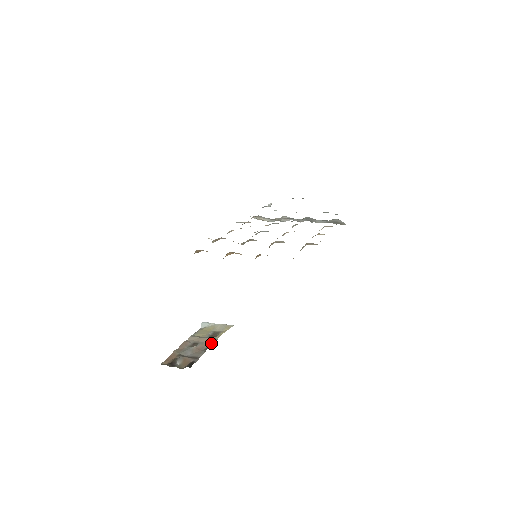
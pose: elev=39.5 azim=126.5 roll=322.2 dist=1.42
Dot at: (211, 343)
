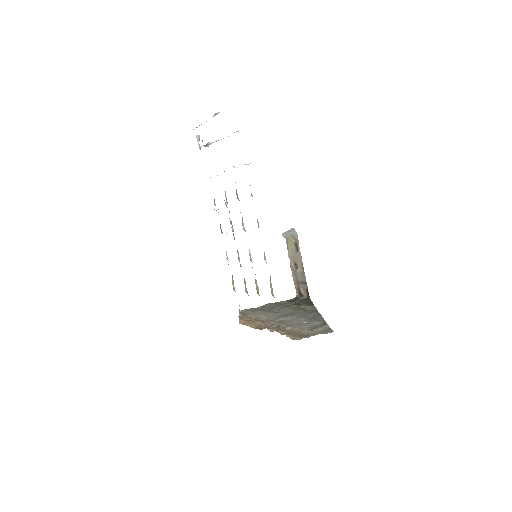
Dot at: (301, 261)
